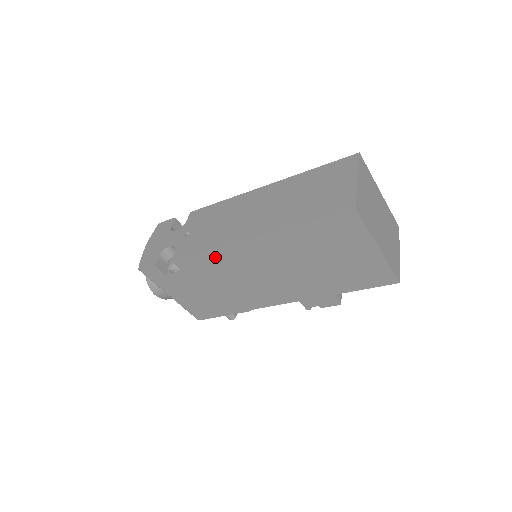
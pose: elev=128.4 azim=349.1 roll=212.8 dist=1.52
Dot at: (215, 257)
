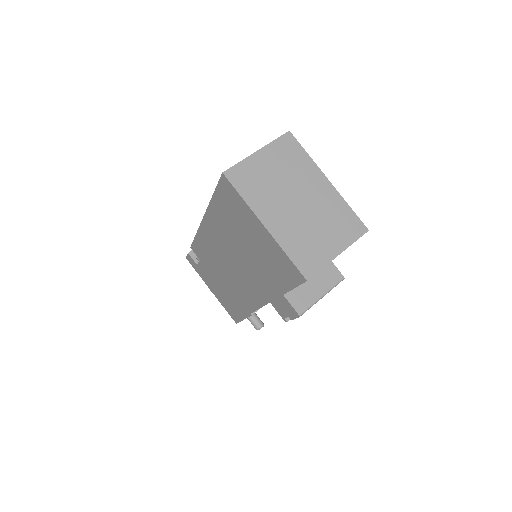
Dot at: (202, 242)
